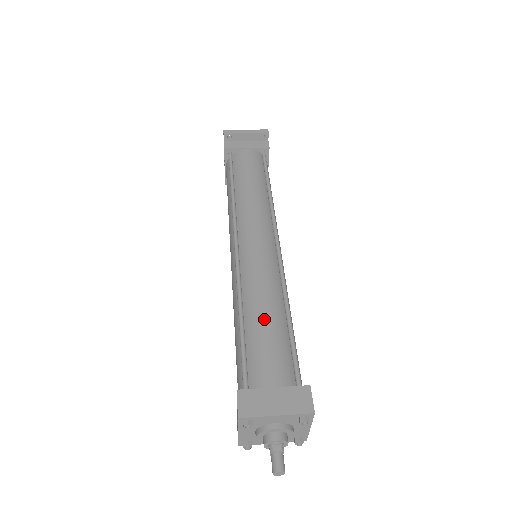
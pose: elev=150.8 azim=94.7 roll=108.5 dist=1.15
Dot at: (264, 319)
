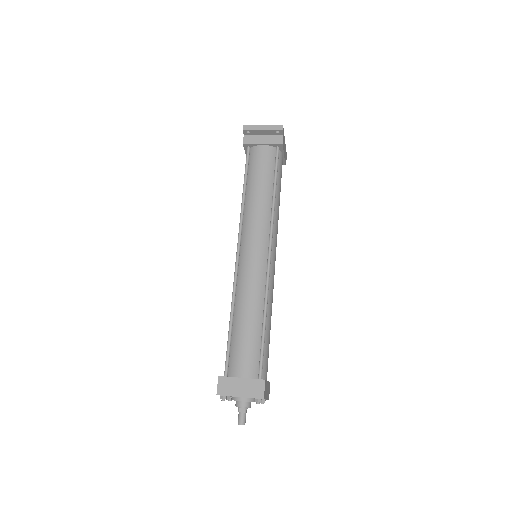
Dot at: (245, 324)
